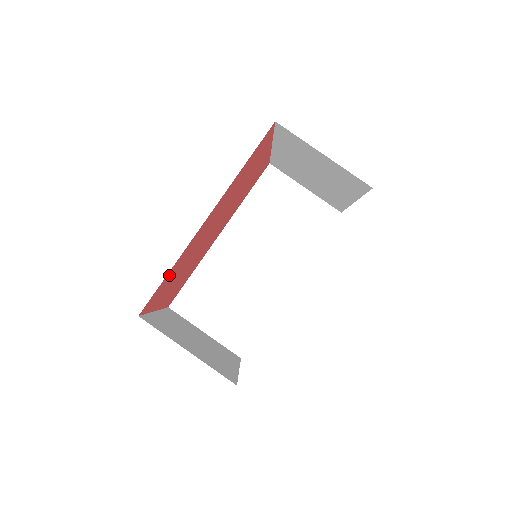
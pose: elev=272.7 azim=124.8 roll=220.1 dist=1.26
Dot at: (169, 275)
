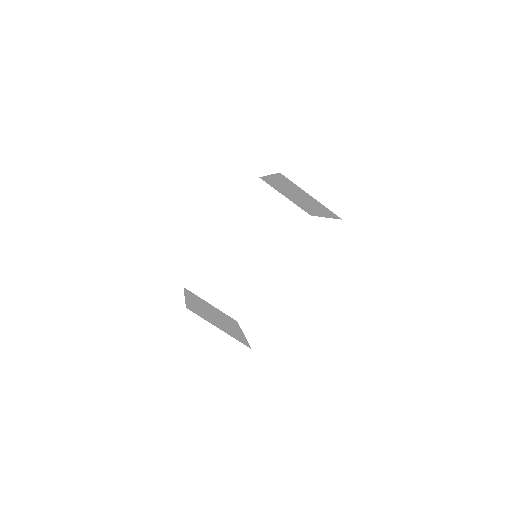
Dot at: occluded
